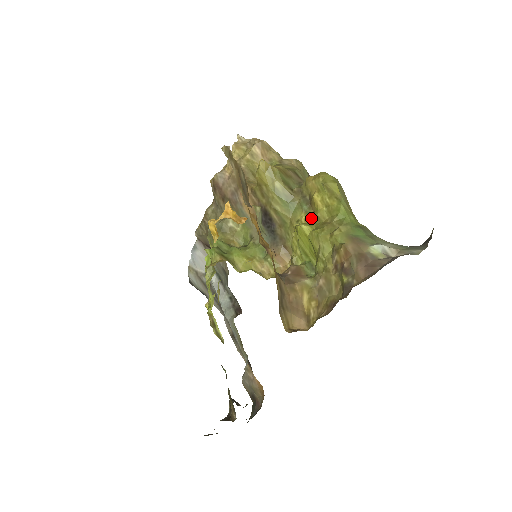
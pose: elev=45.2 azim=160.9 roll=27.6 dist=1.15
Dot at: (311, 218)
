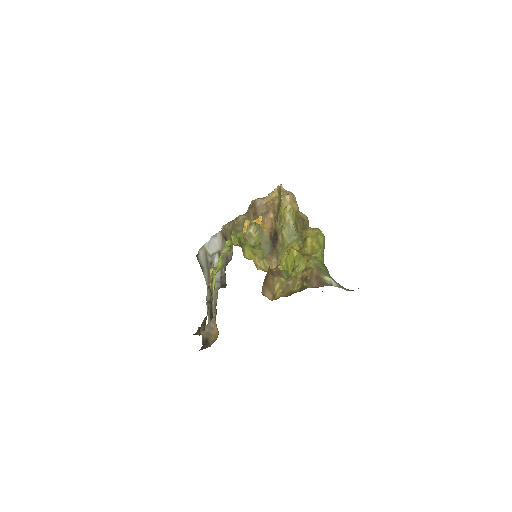
Dot at: (300, 249)
